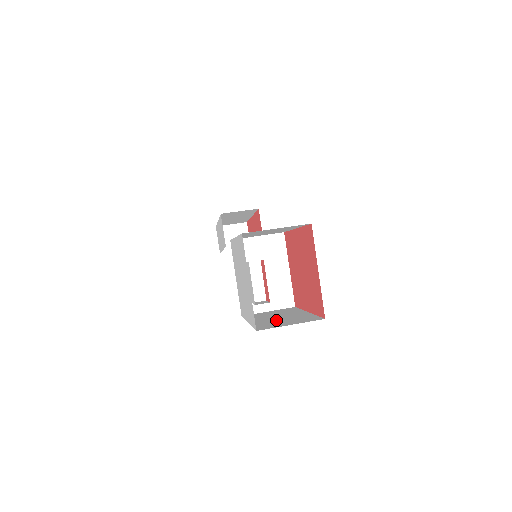
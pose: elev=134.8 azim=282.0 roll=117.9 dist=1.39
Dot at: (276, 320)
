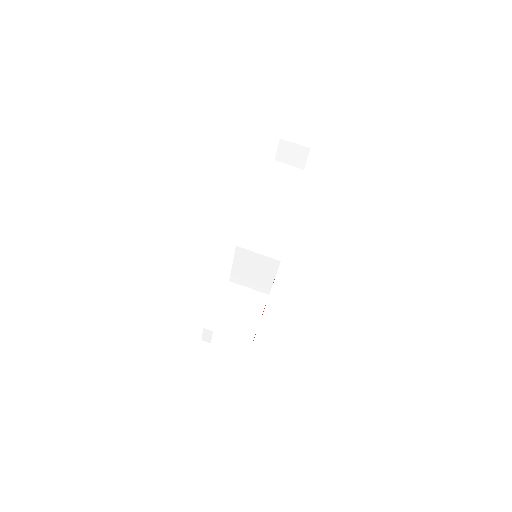
Dot at: (228, 329)
